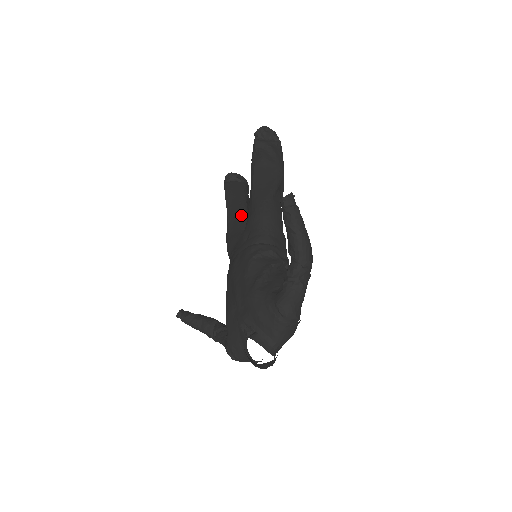
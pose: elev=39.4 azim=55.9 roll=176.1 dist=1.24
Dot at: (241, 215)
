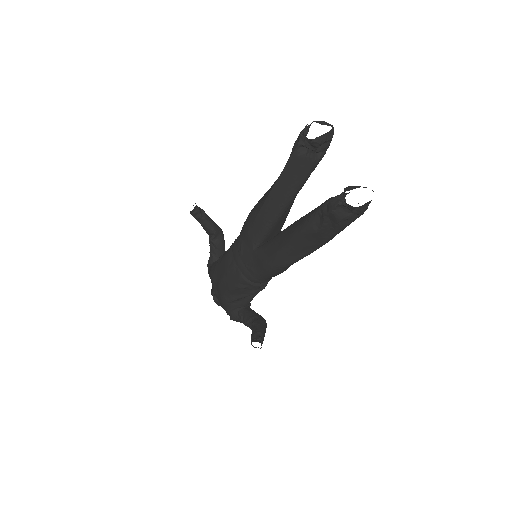
Dot at: (270, 225)
